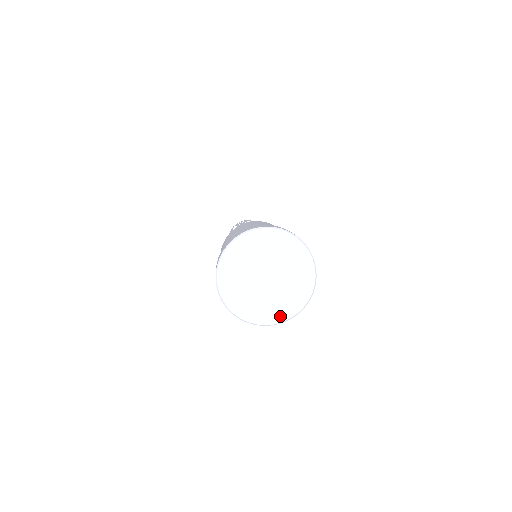
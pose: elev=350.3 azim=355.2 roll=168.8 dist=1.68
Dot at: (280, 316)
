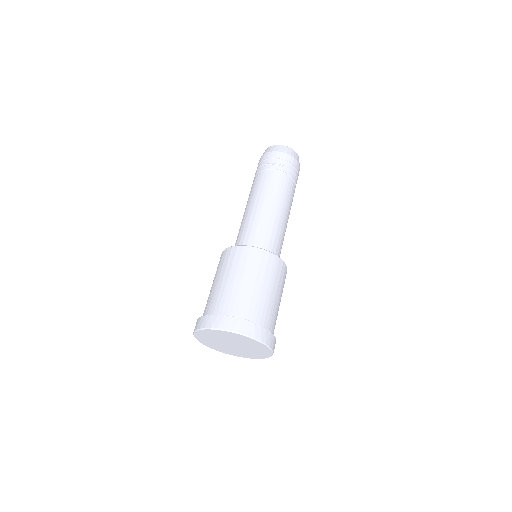
Dot at: (260, 357)
